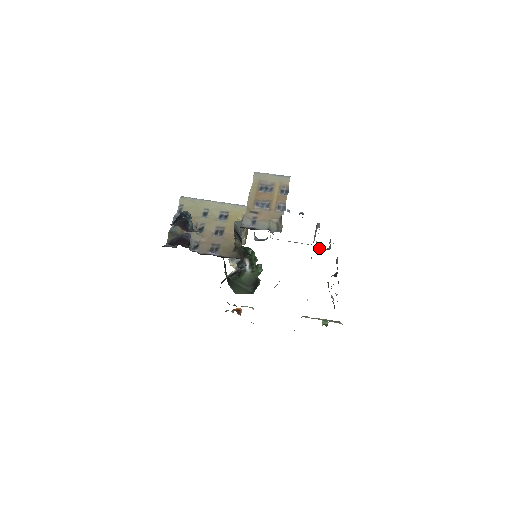
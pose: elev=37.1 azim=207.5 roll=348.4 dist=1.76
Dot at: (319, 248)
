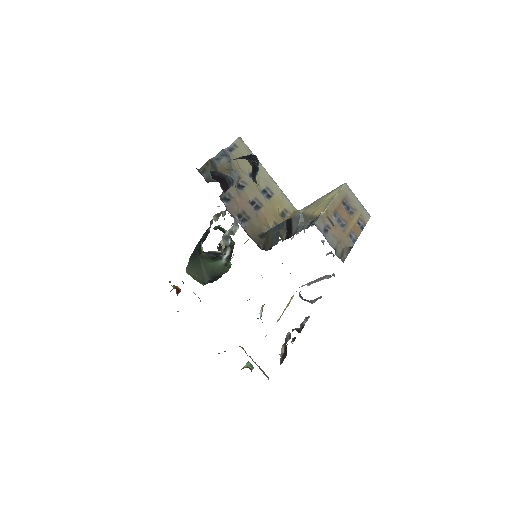
Dot at: occluded
